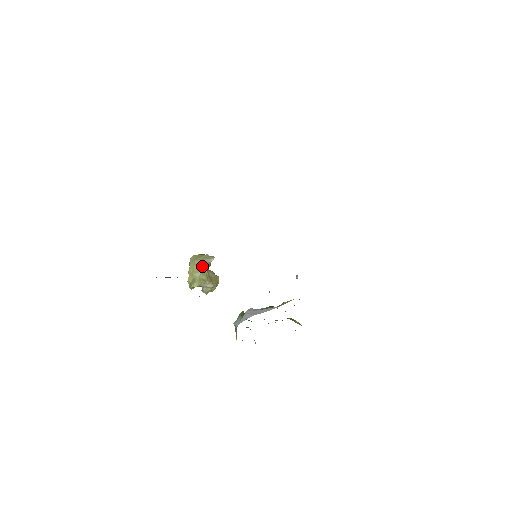
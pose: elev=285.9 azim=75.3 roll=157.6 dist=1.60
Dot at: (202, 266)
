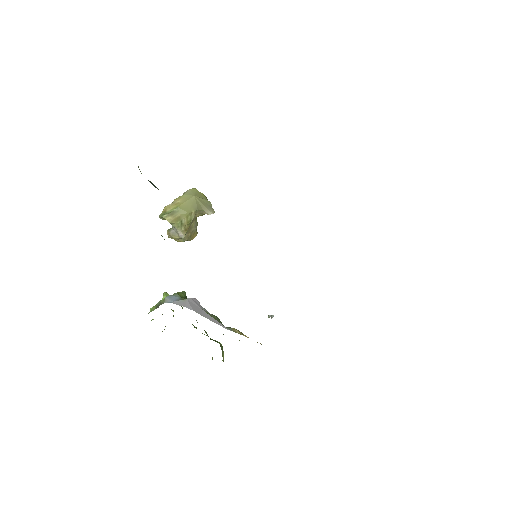
Dot at: (195, 208)
